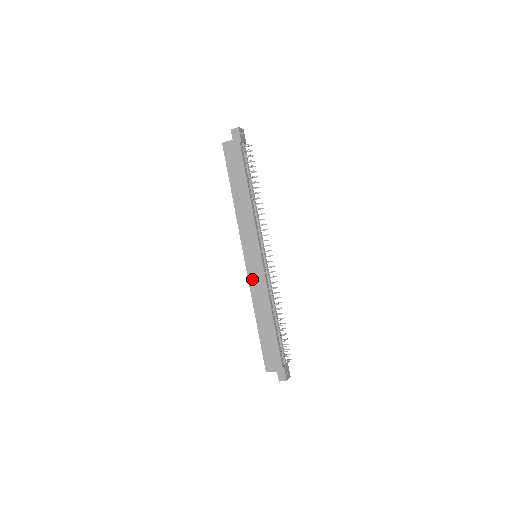
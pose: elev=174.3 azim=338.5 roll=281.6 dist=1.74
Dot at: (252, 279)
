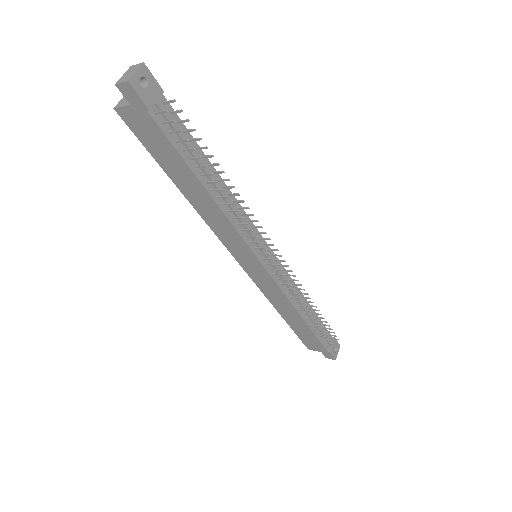
Dot at: (259, 283)
